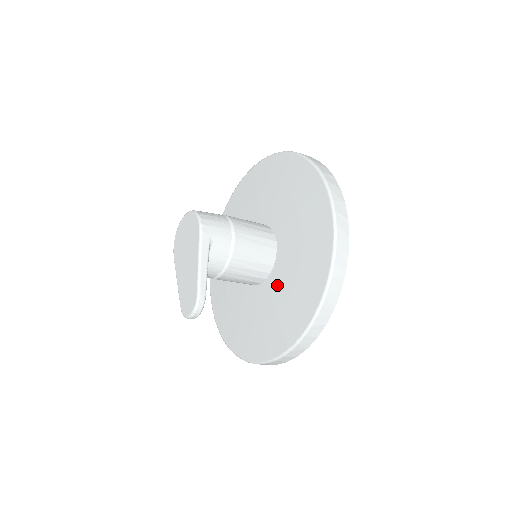
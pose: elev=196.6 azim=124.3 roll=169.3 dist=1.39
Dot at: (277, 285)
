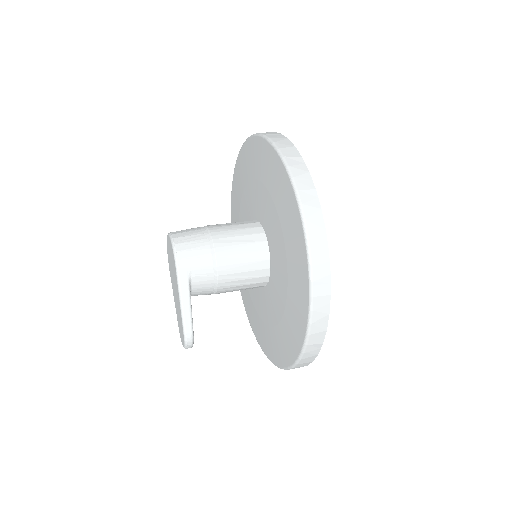
Dot at: (274, 299)
